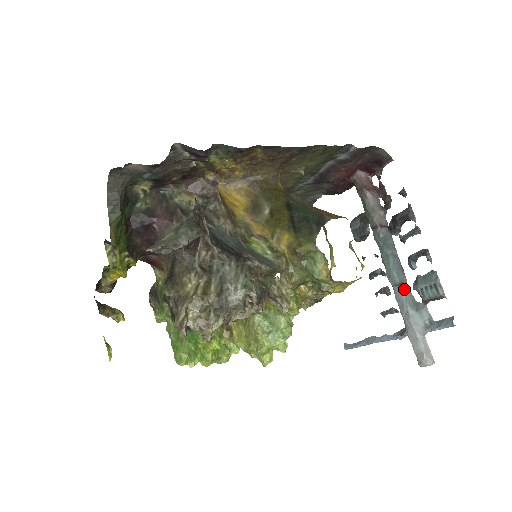
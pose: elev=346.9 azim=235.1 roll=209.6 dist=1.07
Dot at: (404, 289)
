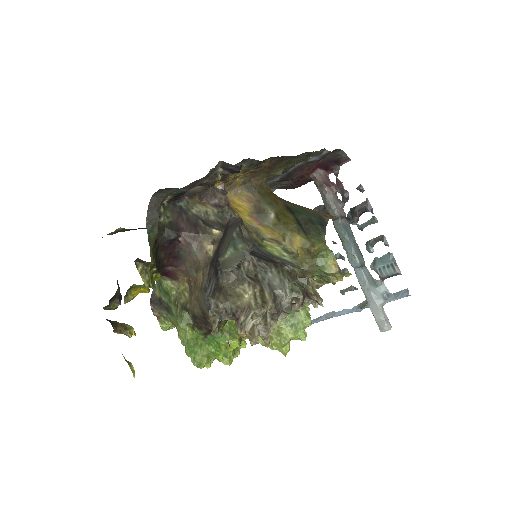
Dot at: (364, 270)
